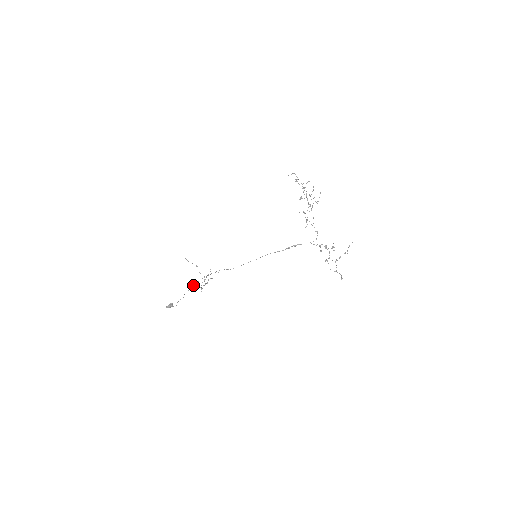
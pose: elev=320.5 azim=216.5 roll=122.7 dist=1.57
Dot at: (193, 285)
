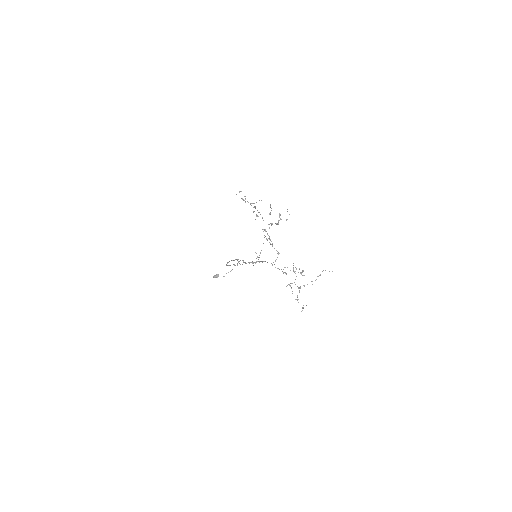
Dot at: (238, 262)
